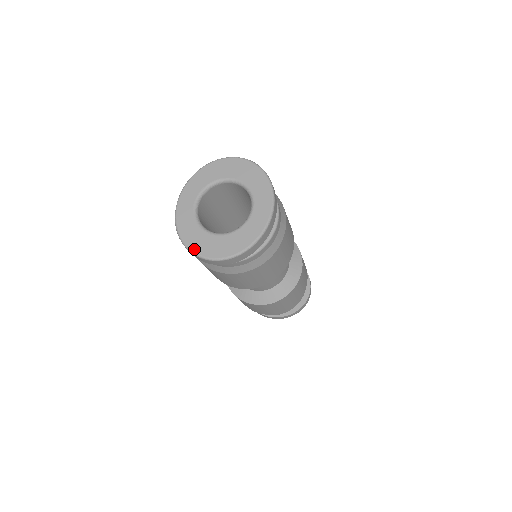
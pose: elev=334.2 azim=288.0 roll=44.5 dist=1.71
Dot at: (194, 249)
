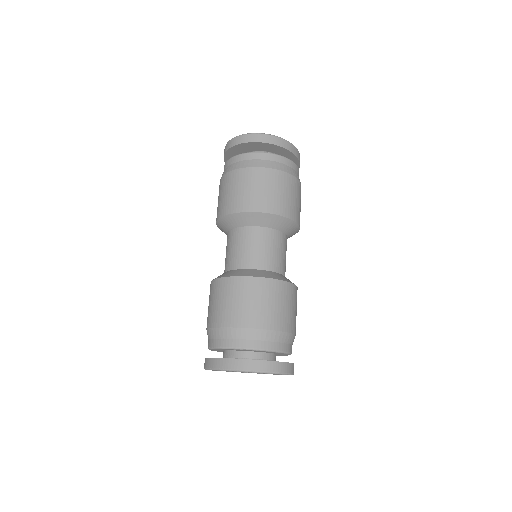
Dot at: occluded
